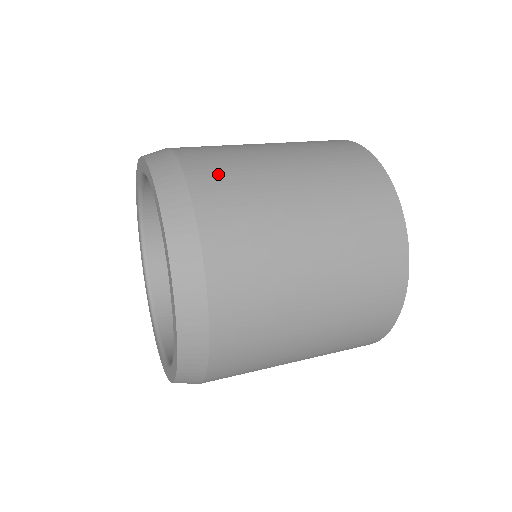
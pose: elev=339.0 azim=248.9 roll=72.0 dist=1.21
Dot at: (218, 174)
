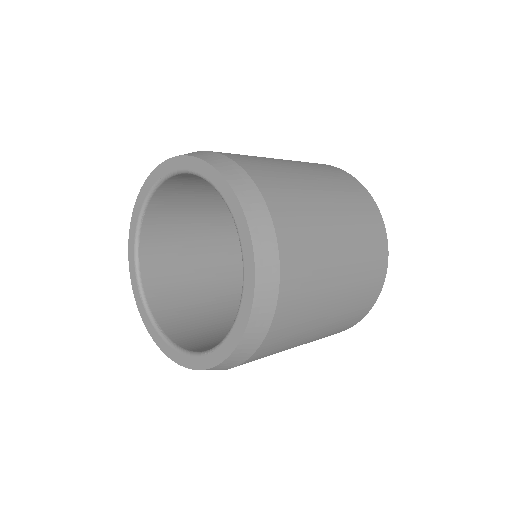
Dot at: occluded
